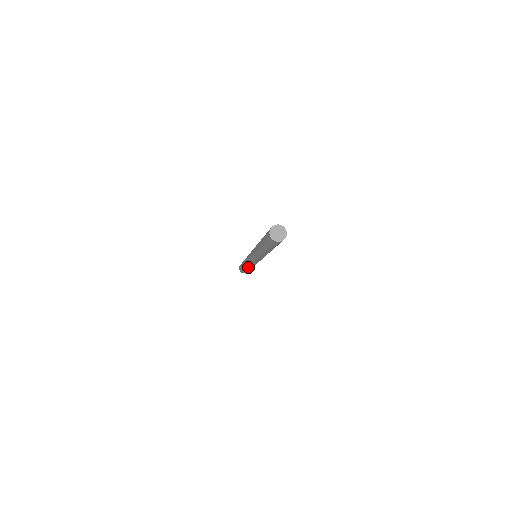
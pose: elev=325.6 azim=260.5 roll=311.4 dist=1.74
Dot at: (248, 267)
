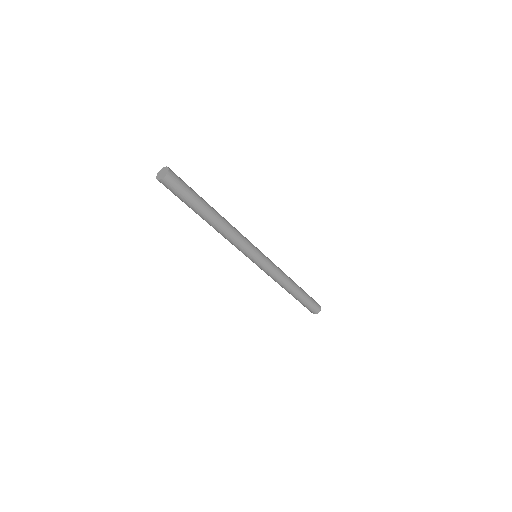
Dot at: (280, 285)
